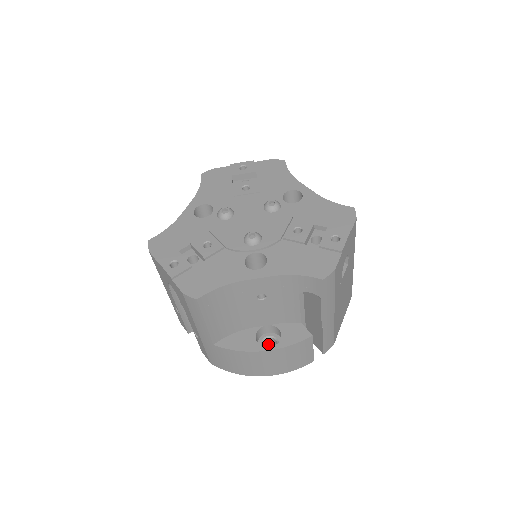
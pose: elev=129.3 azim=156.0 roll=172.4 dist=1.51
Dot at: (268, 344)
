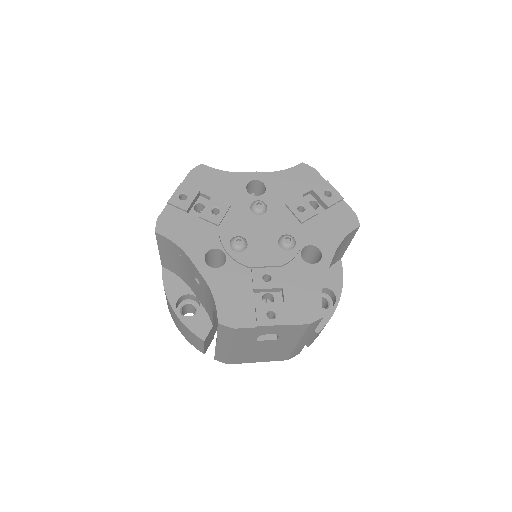
Dot at: (194, 309)
